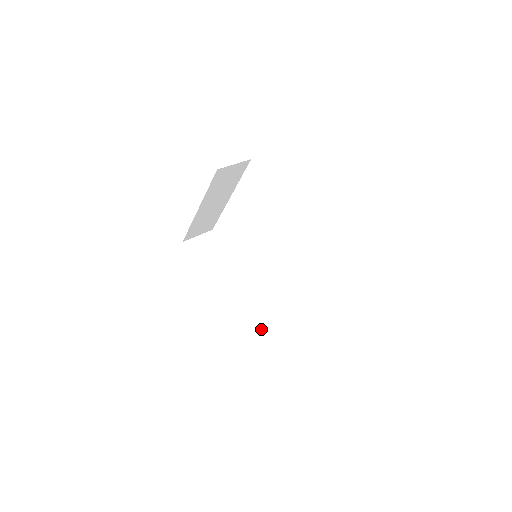
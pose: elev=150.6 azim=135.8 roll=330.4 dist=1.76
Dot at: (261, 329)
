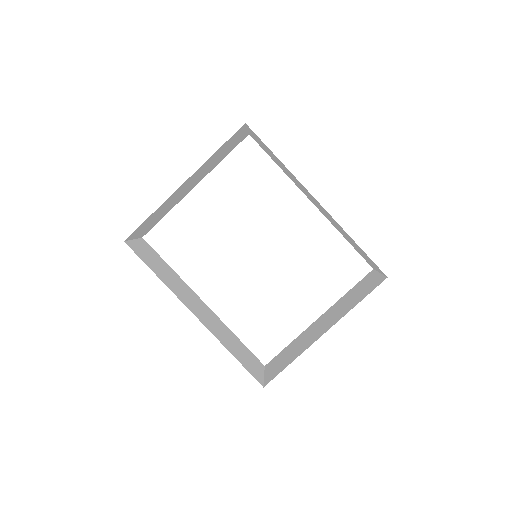
Dot at: (250, 365)
